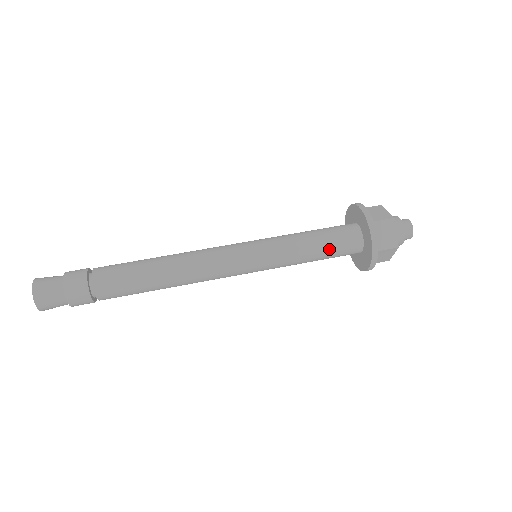
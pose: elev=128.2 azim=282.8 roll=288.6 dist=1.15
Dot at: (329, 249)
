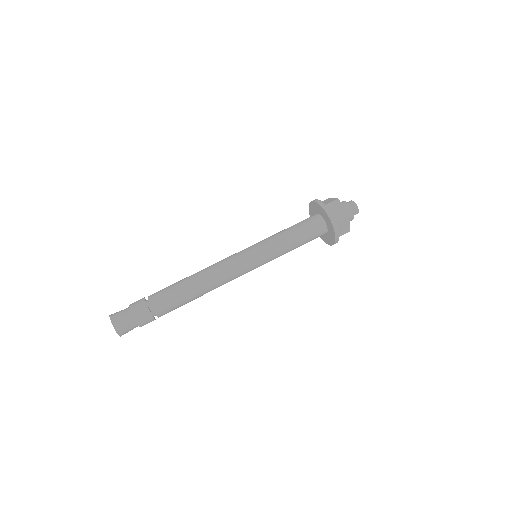
Dot at: (303, 233)
